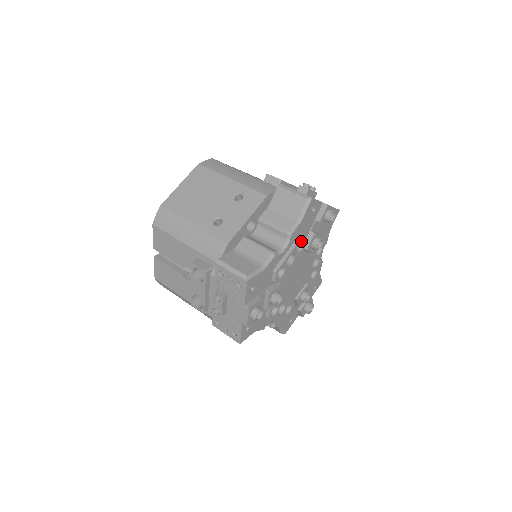
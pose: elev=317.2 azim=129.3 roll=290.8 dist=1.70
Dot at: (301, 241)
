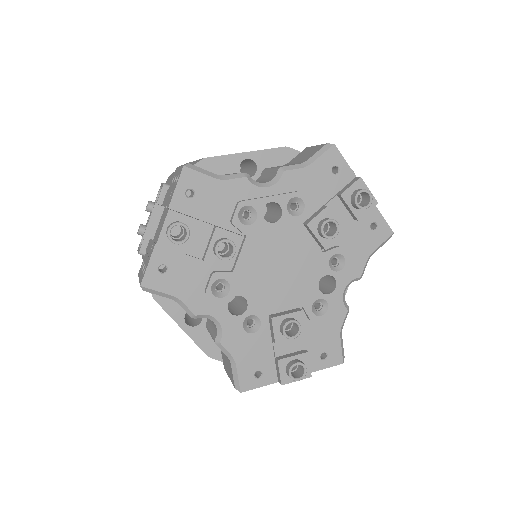
Dot at: (299, 197)
